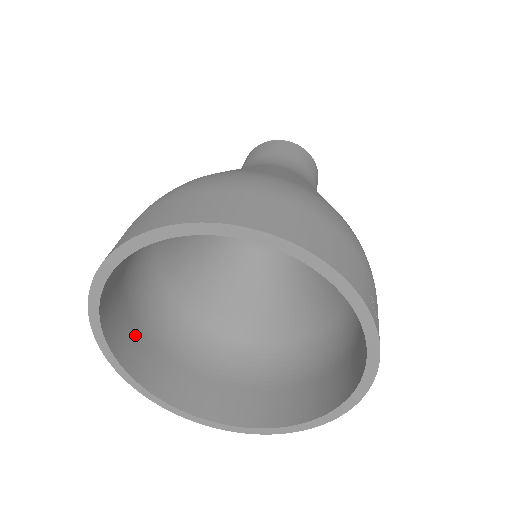
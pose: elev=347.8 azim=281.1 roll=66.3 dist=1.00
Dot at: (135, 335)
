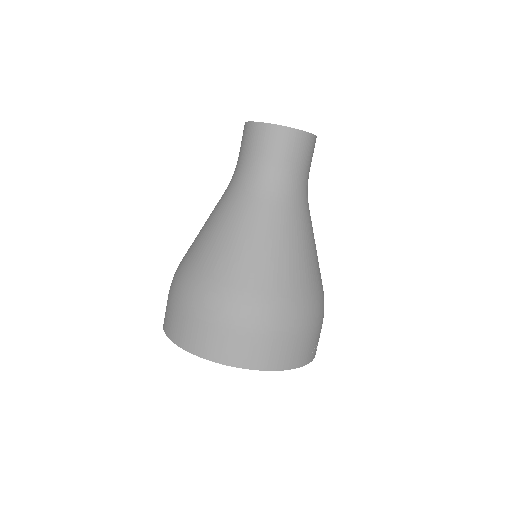
Dot at: occluded
